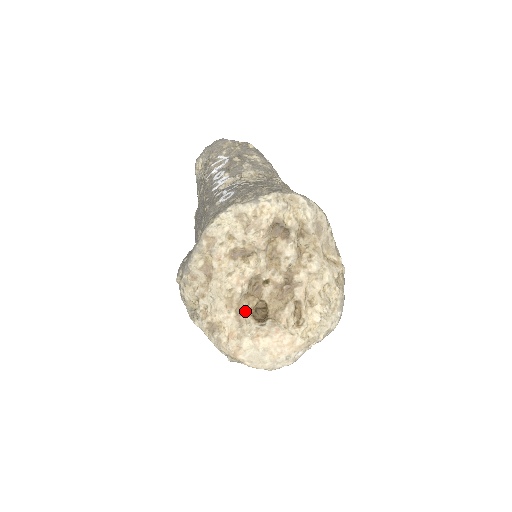
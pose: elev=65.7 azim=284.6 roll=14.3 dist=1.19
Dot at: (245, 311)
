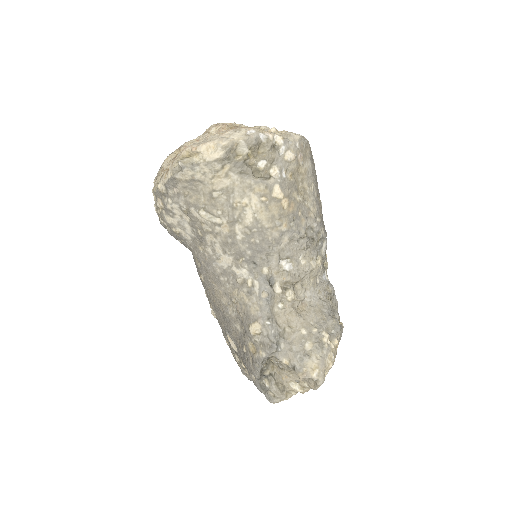
Dot at: occluded
